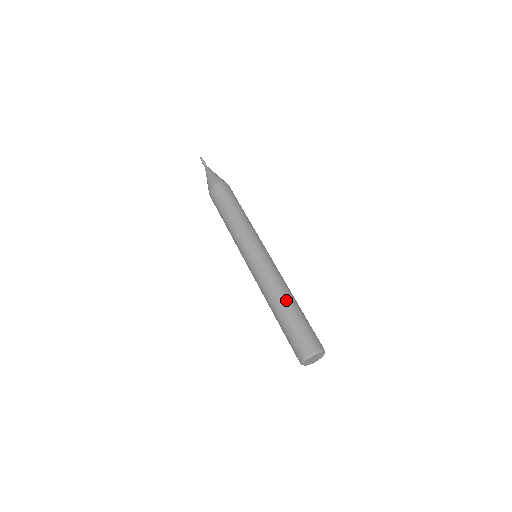
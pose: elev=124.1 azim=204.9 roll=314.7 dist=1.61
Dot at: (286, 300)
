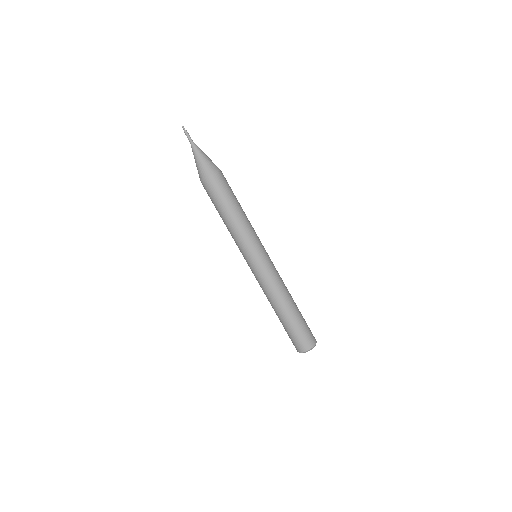
Dot at: (283, 309)
